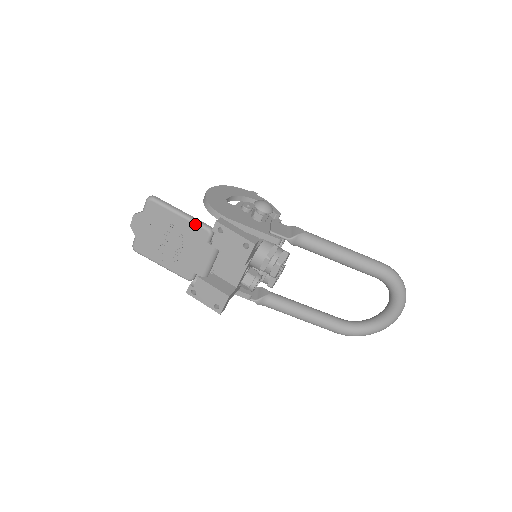
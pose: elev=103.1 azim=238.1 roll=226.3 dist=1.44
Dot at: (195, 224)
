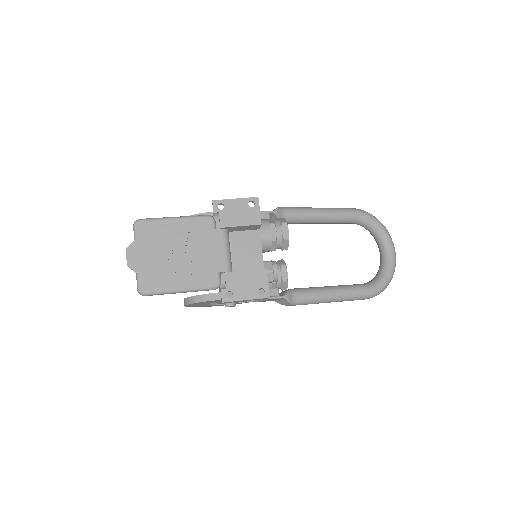
Dot at: (194, 218)
